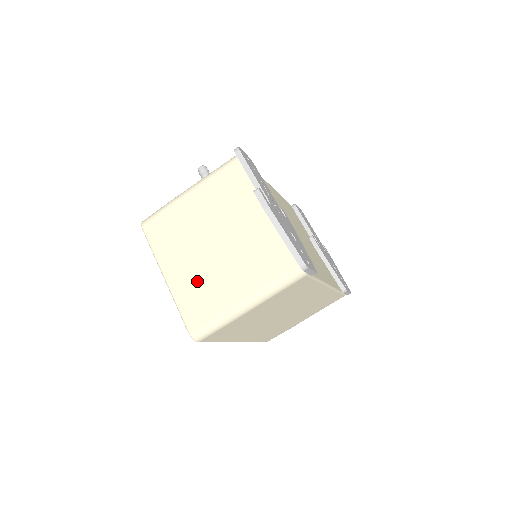
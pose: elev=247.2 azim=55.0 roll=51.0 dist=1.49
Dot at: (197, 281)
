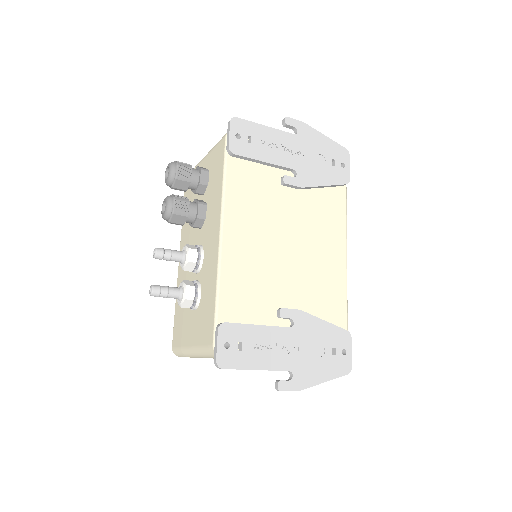
Dot at: occluded
